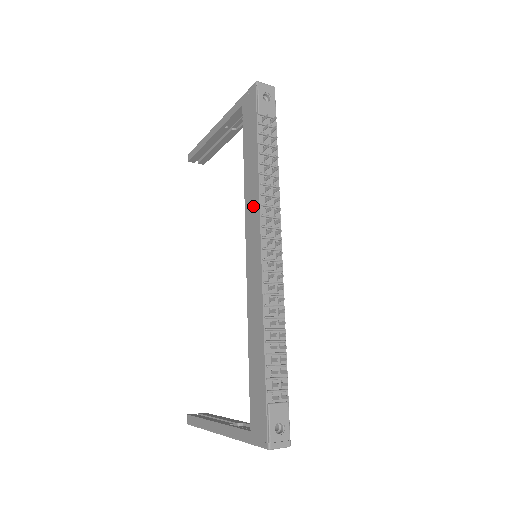
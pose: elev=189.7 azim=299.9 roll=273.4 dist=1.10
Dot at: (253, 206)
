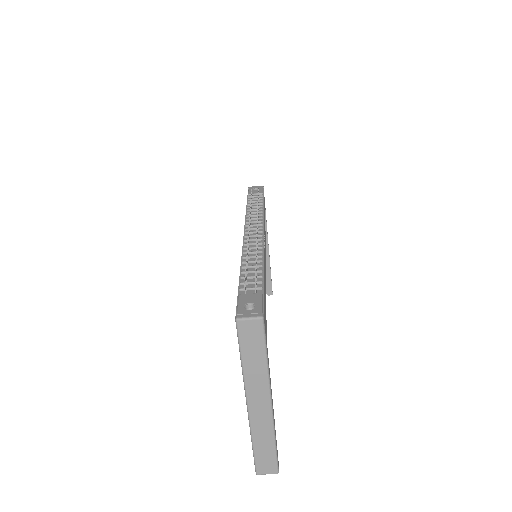
Dot at: occluded
